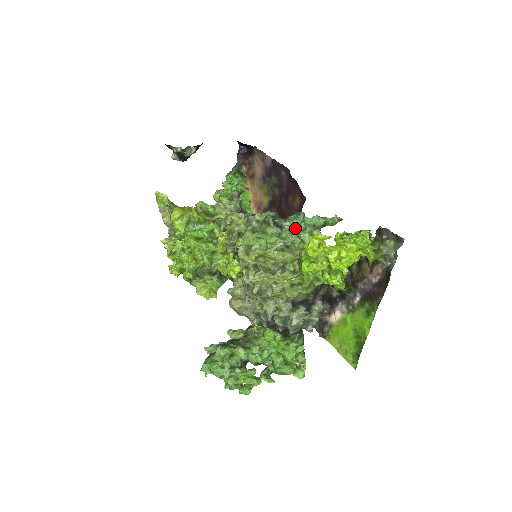
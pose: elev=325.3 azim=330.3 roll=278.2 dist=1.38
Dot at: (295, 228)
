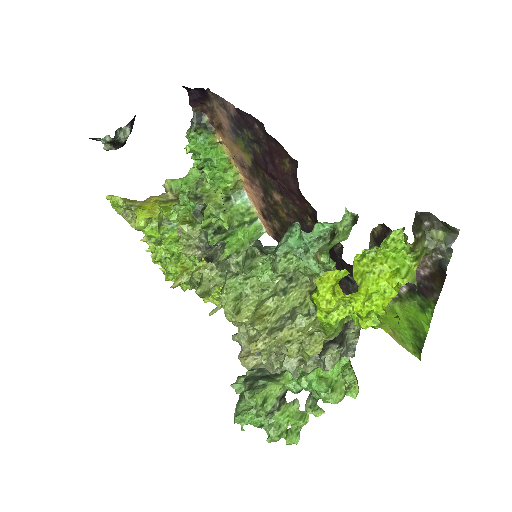
Dot at: (292, 252)
